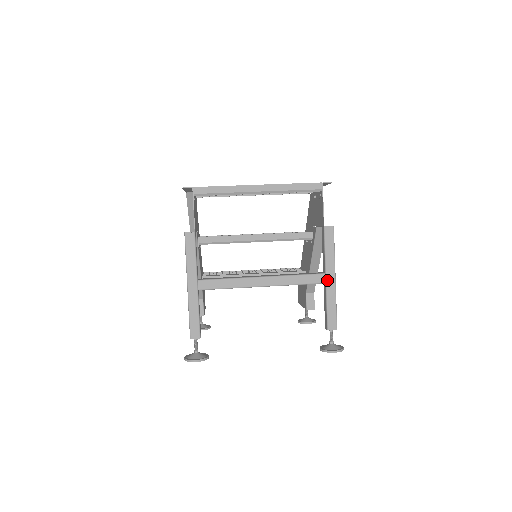
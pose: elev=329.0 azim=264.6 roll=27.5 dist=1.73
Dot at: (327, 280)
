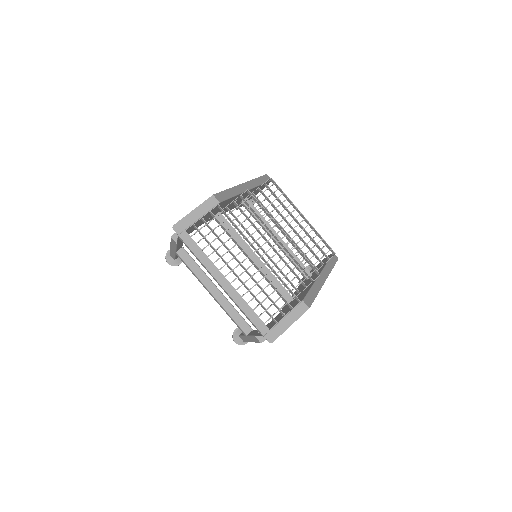
Dot at: (246, 337)
